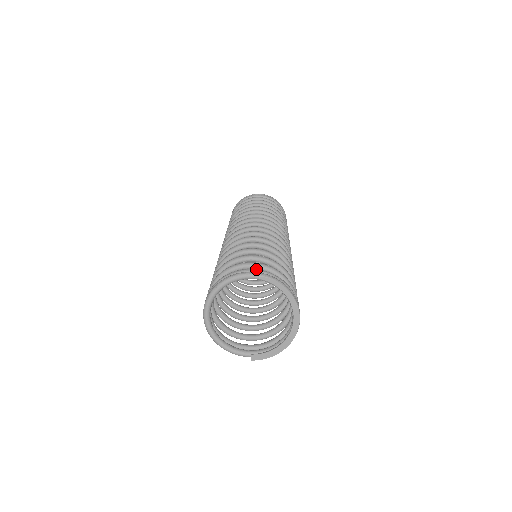
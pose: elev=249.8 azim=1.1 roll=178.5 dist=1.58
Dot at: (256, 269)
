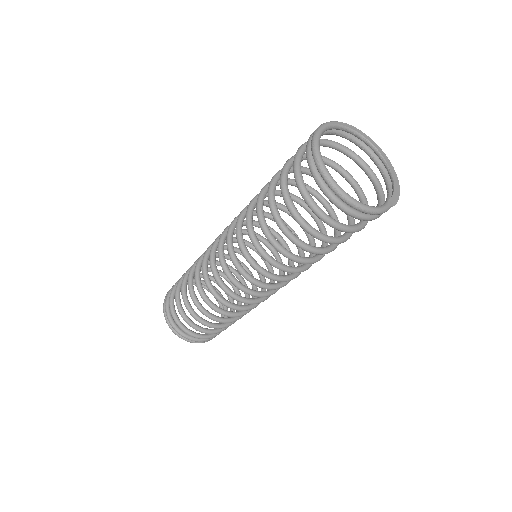
Dot at: occluded
